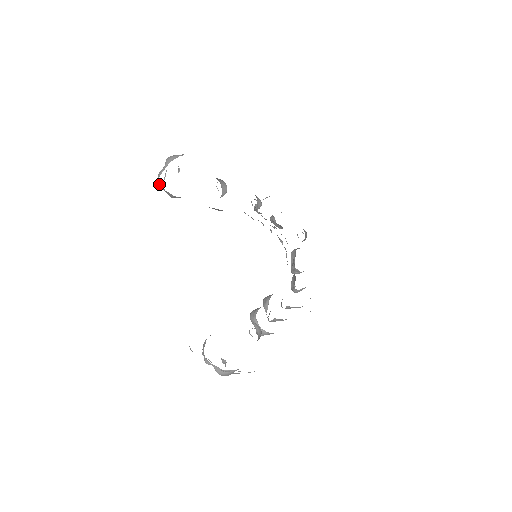
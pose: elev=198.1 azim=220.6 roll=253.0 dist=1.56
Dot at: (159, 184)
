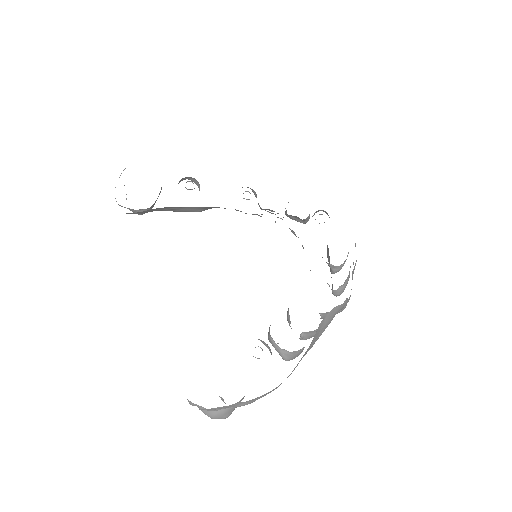
Dot at: occluded
